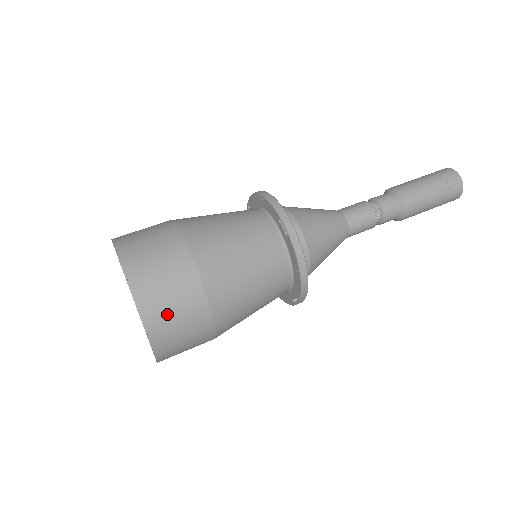
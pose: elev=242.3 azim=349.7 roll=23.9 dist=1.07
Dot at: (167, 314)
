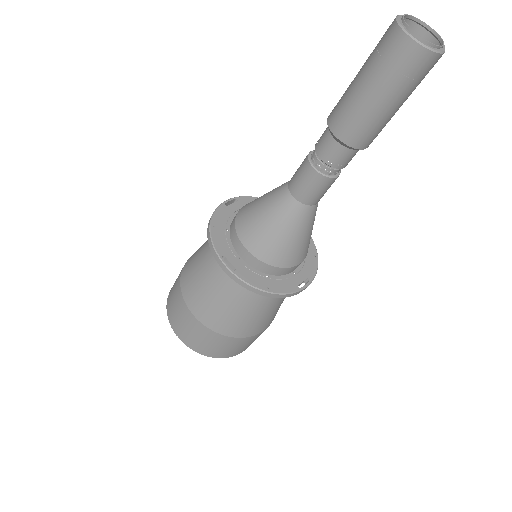
Dot at: (209, 348)
